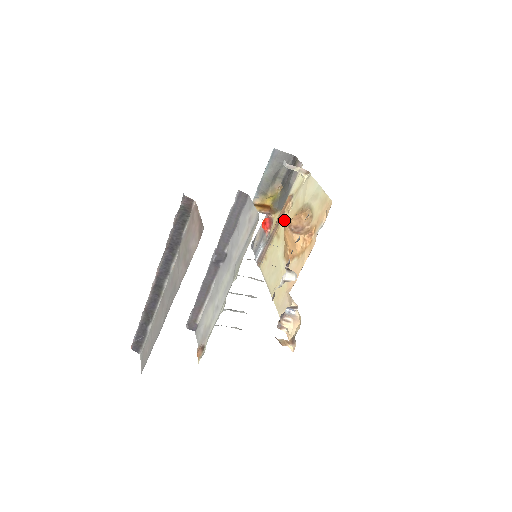
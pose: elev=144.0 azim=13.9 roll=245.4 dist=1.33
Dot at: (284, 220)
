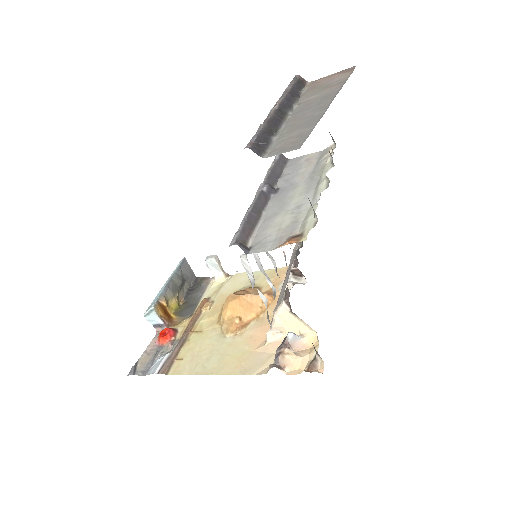
Dot at: (204, 316)
